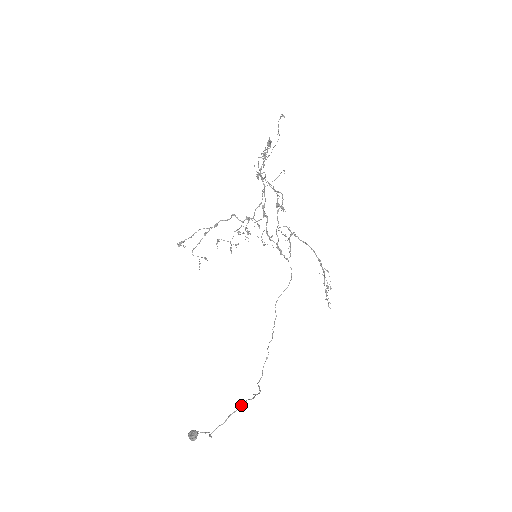
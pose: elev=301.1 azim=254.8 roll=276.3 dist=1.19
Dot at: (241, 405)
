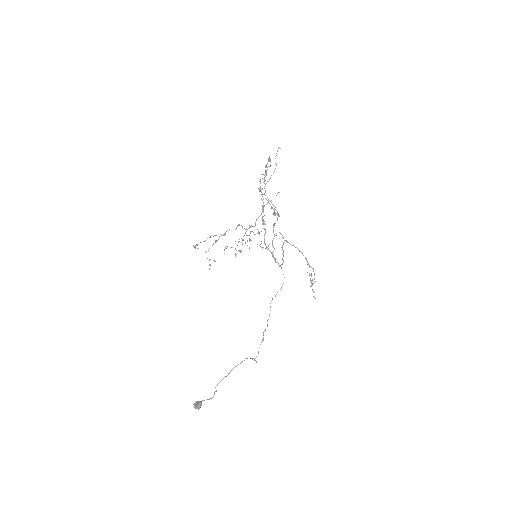
Dot at: occluded
